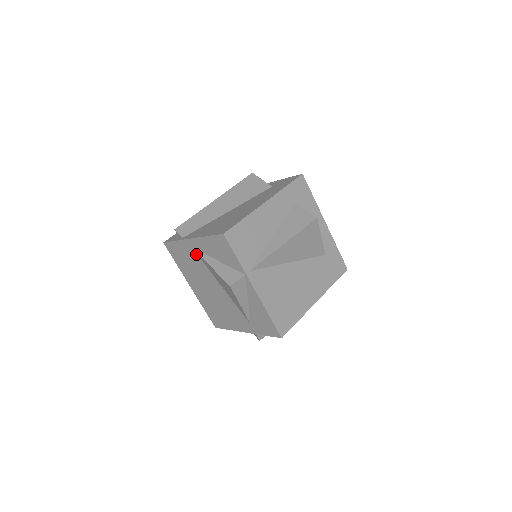
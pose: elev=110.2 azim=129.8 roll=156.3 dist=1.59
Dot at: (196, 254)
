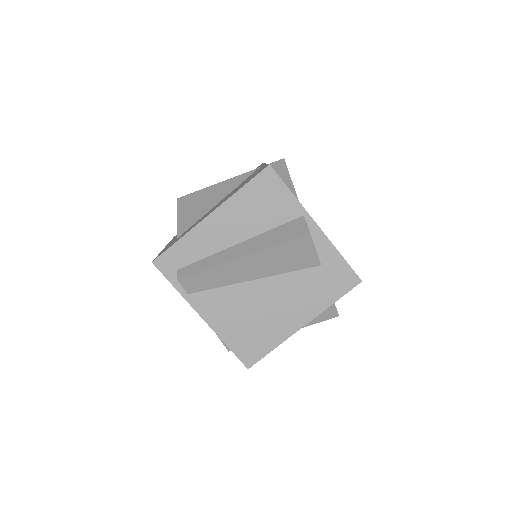
Dot at: occluded
